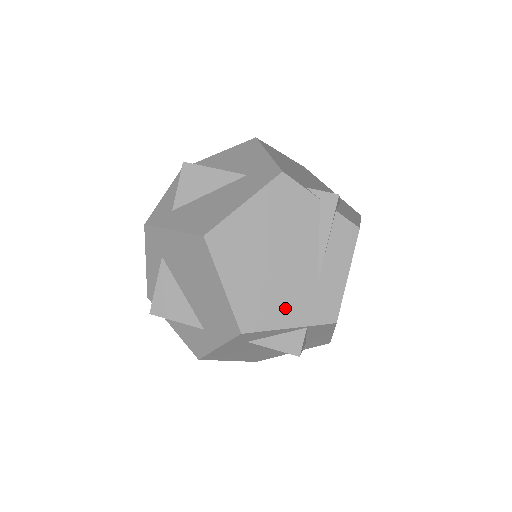
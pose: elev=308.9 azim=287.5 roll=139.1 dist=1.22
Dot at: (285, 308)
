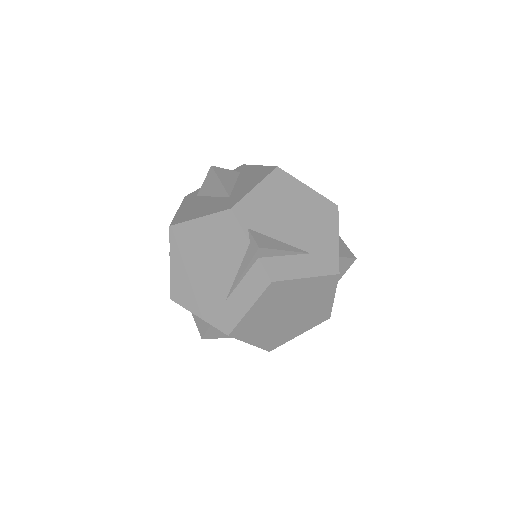
Dot at: (200, 302)
